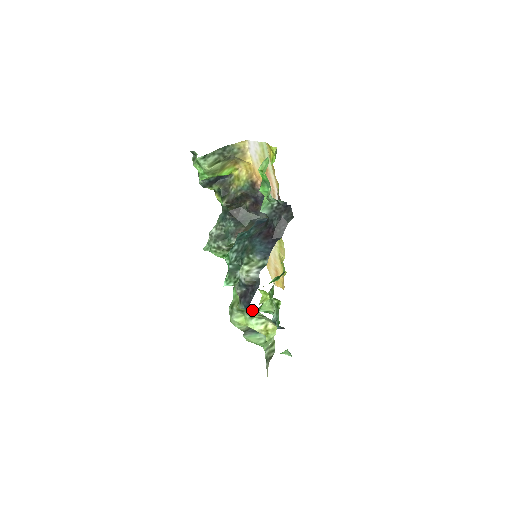
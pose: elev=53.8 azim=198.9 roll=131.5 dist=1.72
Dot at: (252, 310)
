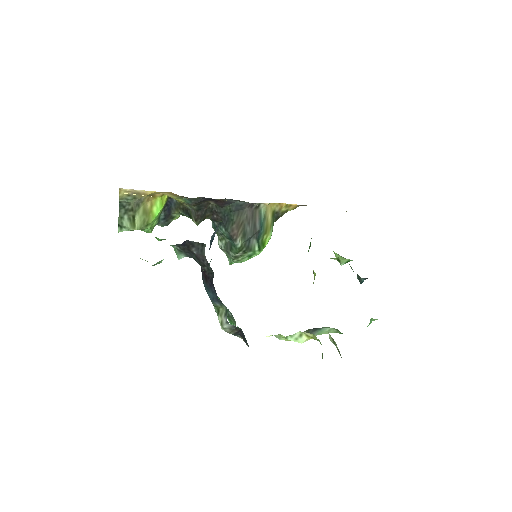
Dot at: occluded
